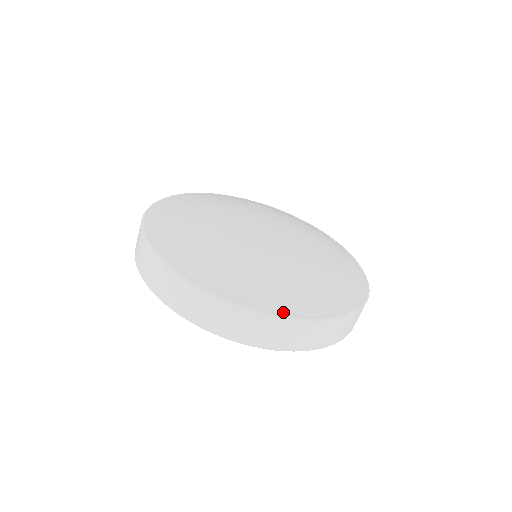
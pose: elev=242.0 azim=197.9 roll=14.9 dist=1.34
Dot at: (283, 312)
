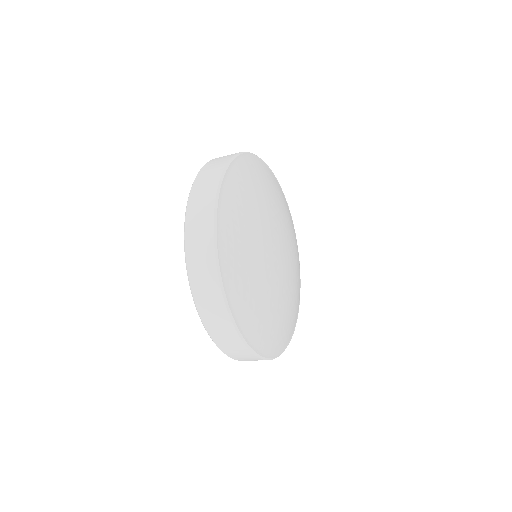
Dot at: occluded
